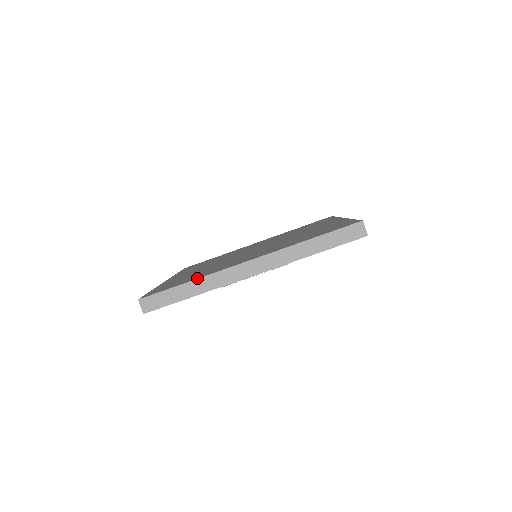
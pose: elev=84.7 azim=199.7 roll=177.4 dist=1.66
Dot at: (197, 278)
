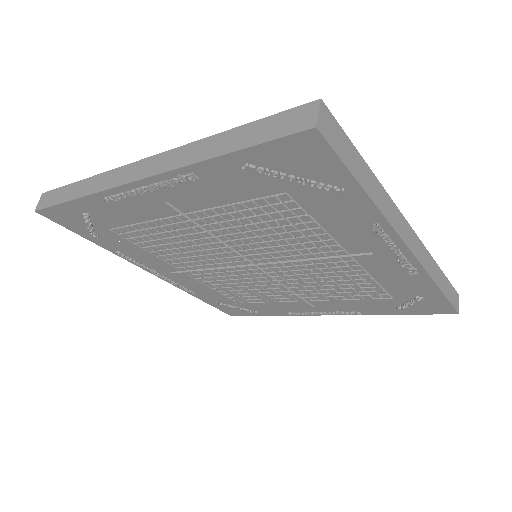
Dot at: (375, 179)
